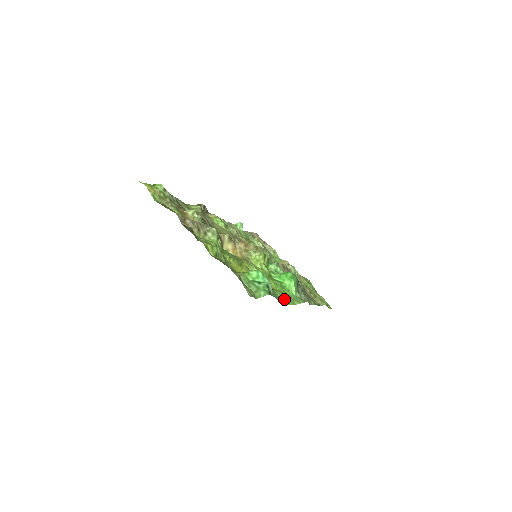
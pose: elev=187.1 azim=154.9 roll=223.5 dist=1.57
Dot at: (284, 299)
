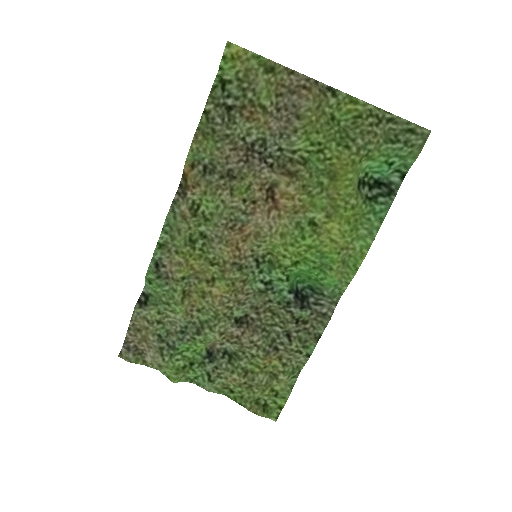
Dot at: (362, 245)
